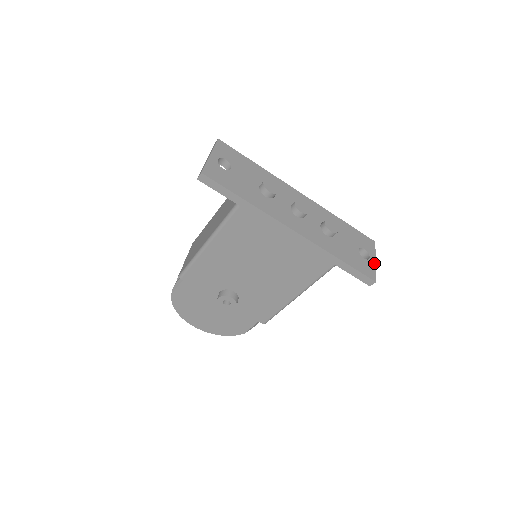
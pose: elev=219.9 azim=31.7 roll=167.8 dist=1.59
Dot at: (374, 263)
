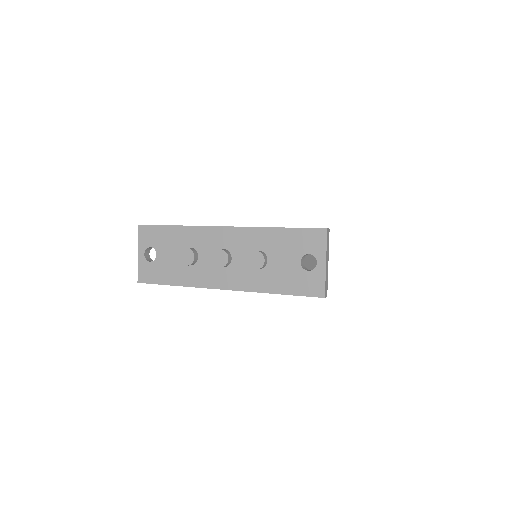
Dot at: (323, 269)
